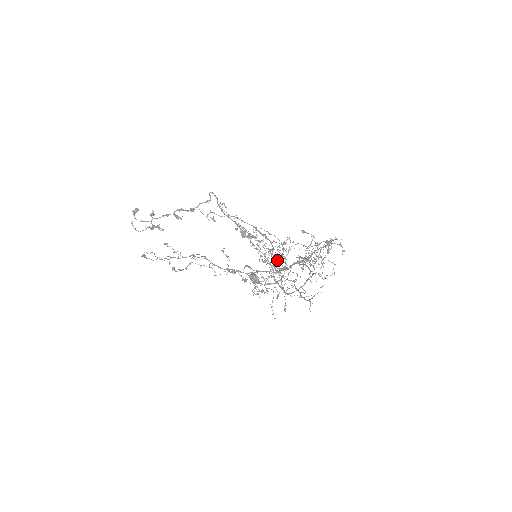
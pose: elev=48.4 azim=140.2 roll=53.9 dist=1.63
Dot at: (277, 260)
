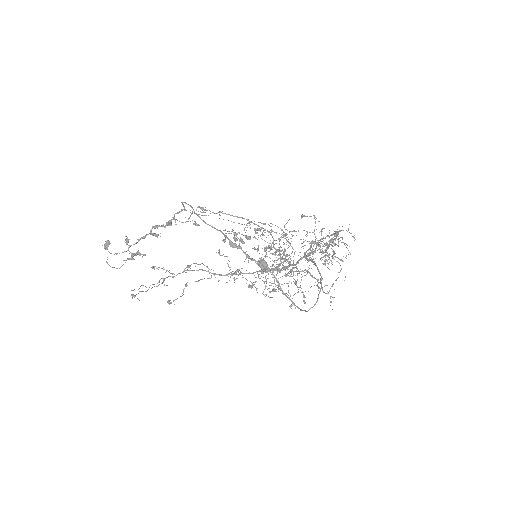
Dot at: occluded
